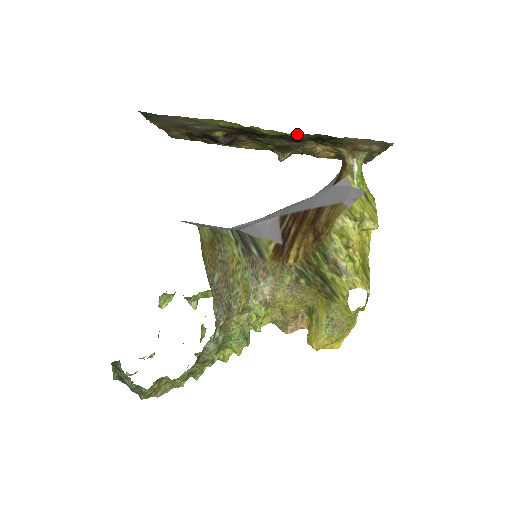
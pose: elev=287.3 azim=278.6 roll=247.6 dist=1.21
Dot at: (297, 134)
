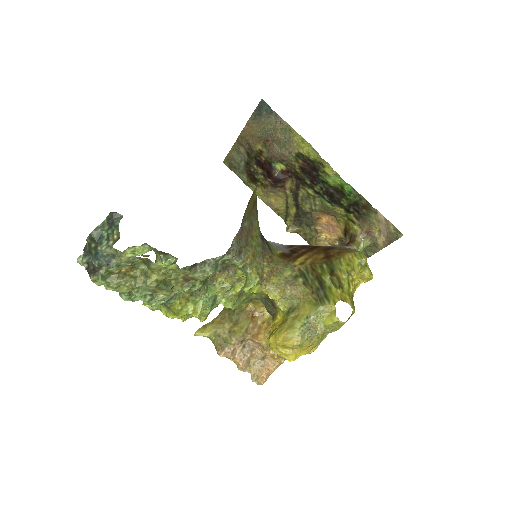
Dot at: (349, 187)
